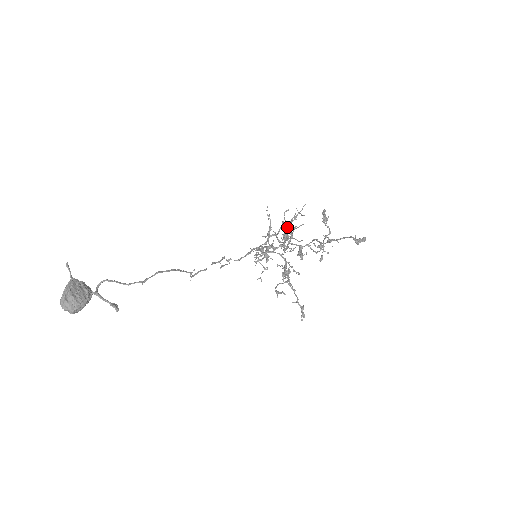
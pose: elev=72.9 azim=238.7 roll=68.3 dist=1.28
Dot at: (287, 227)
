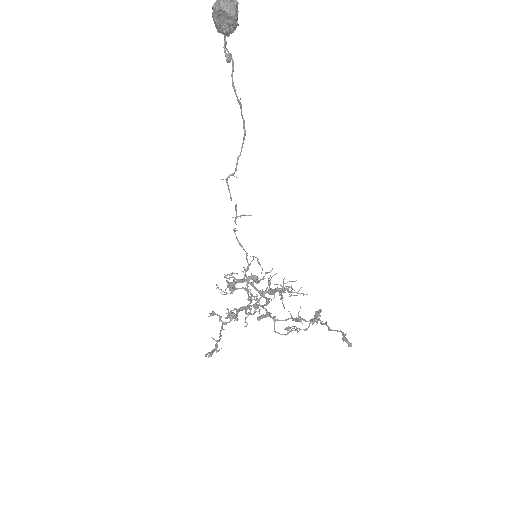
Dot at: occluded
